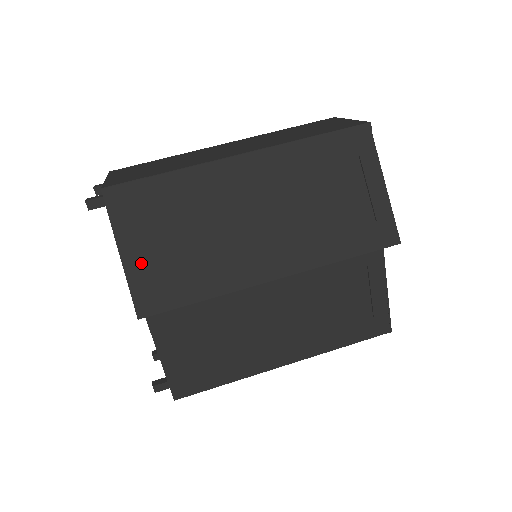
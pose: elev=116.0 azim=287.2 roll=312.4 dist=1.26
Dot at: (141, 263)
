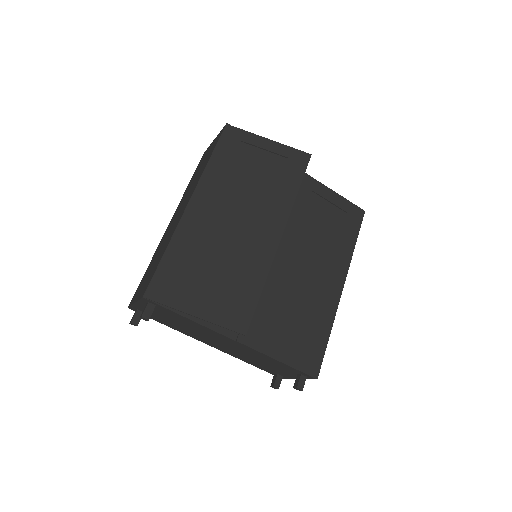
Dot at: (210, 307)
